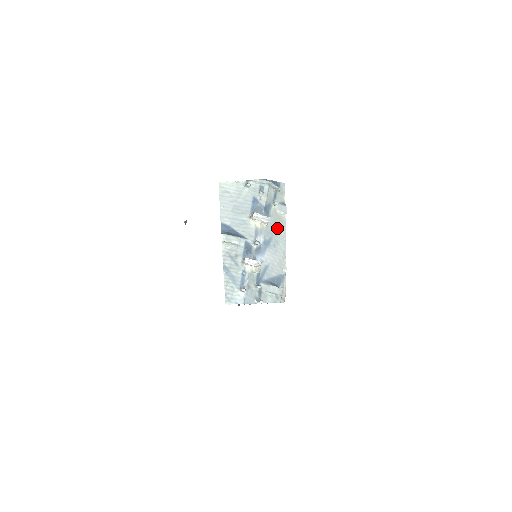
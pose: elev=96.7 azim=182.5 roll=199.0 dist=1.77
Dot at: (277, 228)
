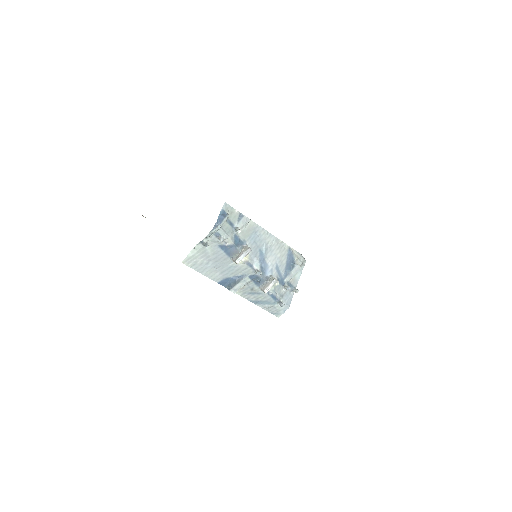
Dot at: (255, 237)
